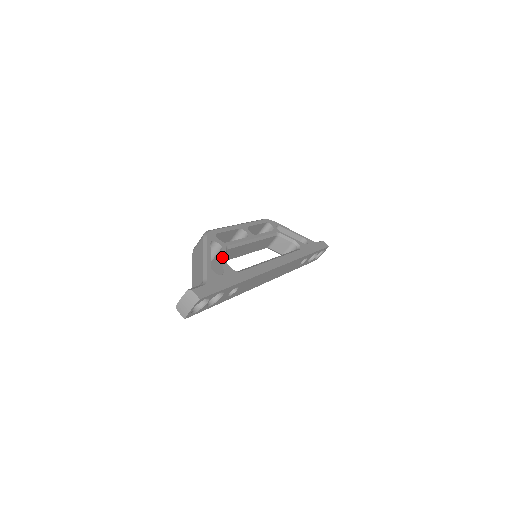
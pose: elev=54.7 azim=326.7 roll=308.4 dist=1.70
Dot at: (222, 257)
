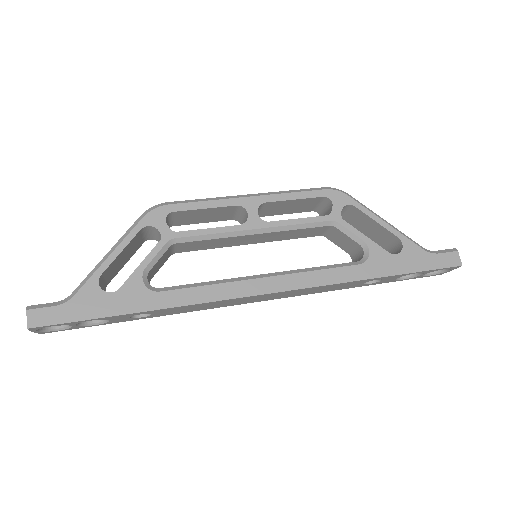
Dot at: occluded
